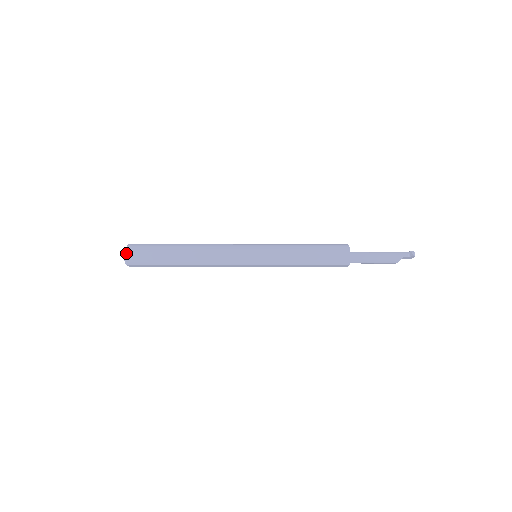
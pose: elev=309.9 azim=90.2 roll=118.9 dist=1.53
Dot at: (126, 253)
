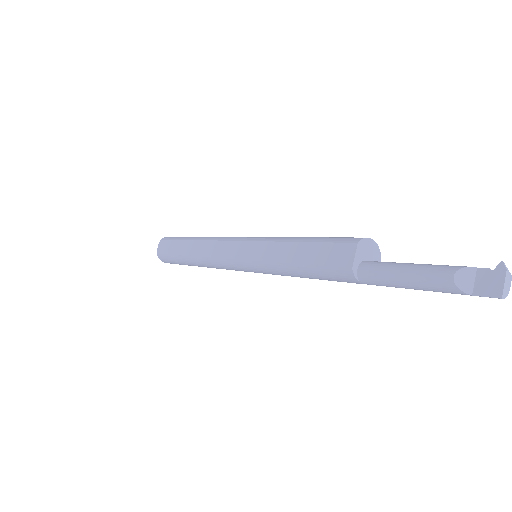
Dot at: occluded
